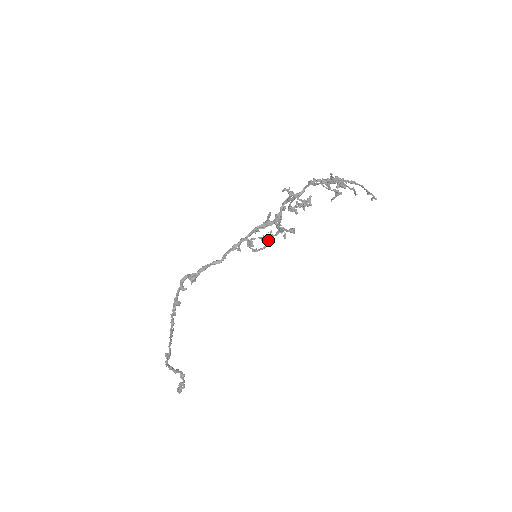
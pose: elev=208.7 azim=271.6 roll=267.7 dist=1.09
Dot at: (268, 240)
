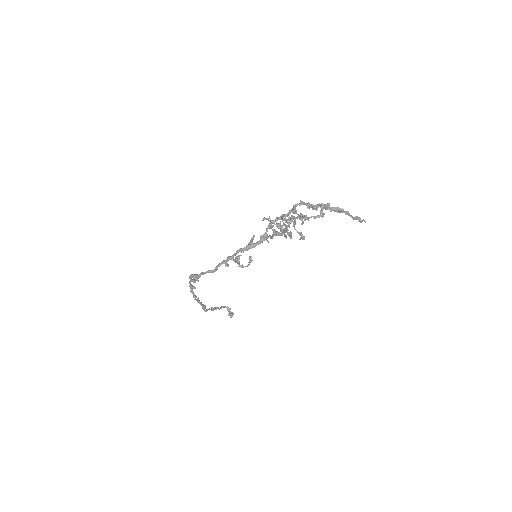
Dot at: (248, 262)
